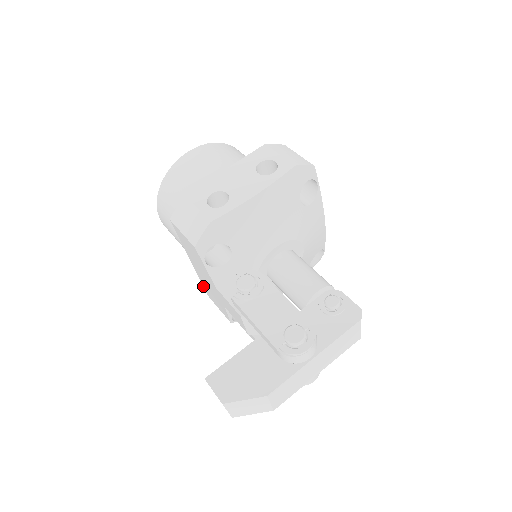
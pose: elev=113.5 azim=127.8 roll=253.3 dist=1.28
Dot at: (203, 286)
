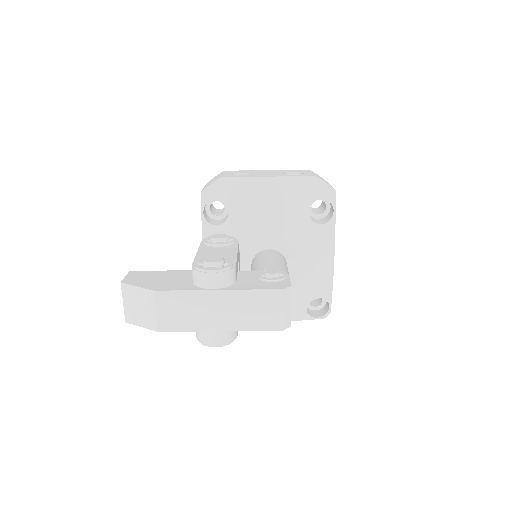
Dot at: occluded
